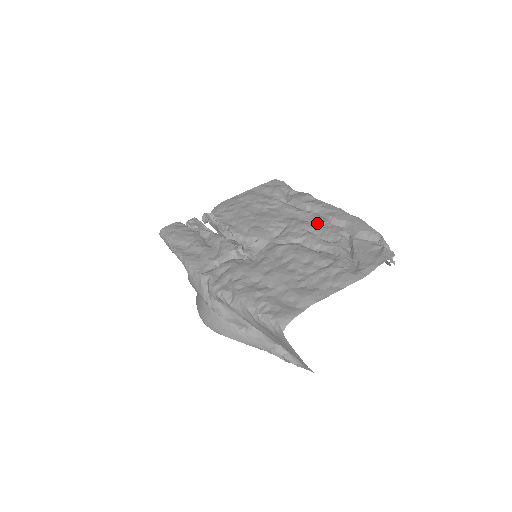
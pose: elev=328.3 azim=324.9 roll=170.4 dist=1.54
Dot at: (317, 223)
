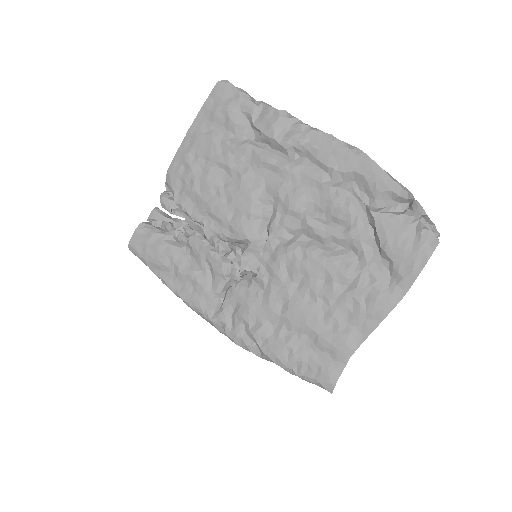
Dot at: (314, 188)
